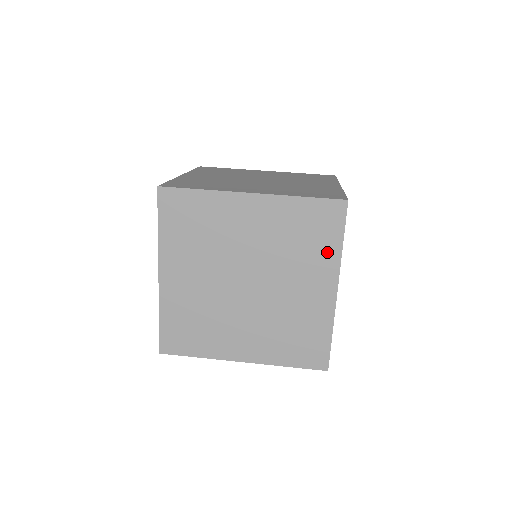
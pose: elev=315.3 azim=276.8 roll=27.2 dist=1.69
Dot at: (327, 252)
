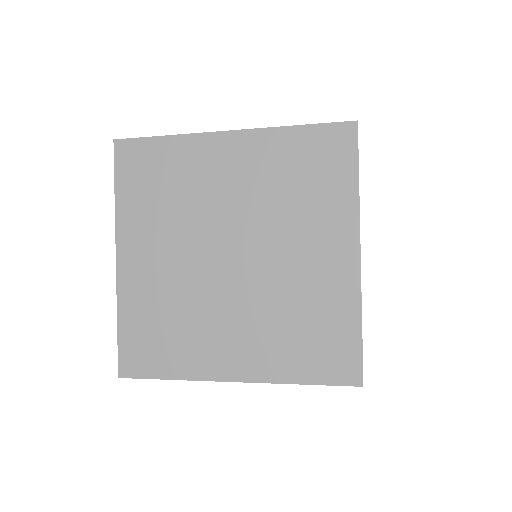
Dot at: (338, 197)
